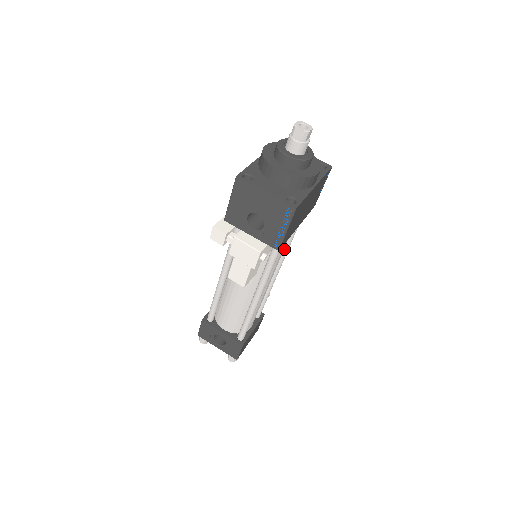
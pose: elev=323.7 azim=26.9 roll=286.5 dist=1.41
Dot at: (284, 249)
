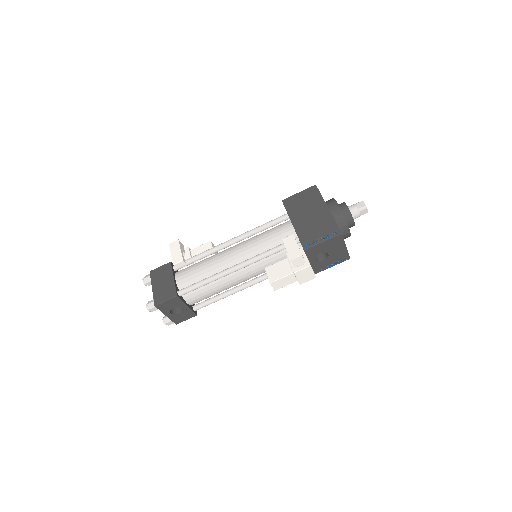
Dot at: occluded
